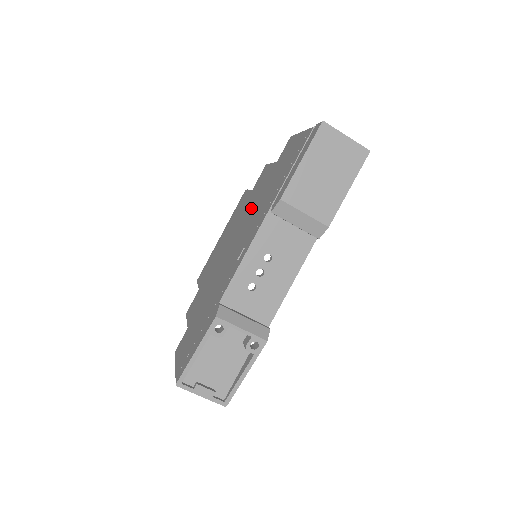
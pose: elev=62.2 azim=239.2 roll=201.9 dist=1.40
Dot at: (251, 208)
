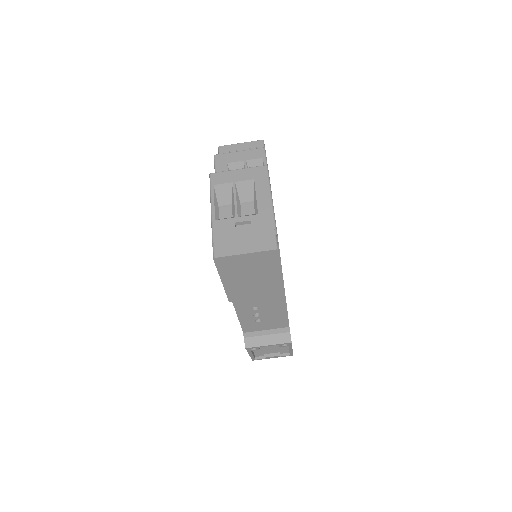
Dot at: occluded
